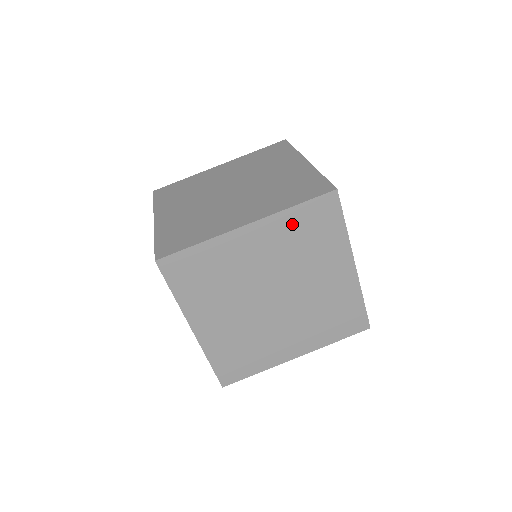
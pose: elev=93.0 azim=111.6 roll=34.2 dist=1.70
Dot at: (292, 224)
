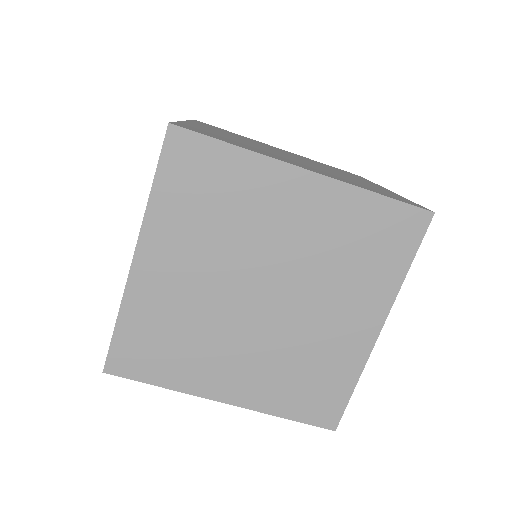
Dot at: (174, 208)
